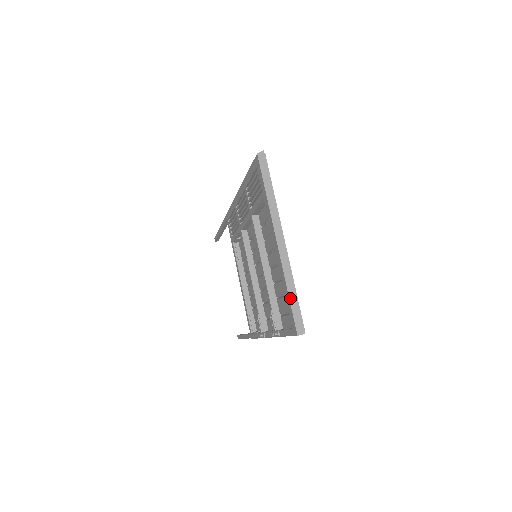
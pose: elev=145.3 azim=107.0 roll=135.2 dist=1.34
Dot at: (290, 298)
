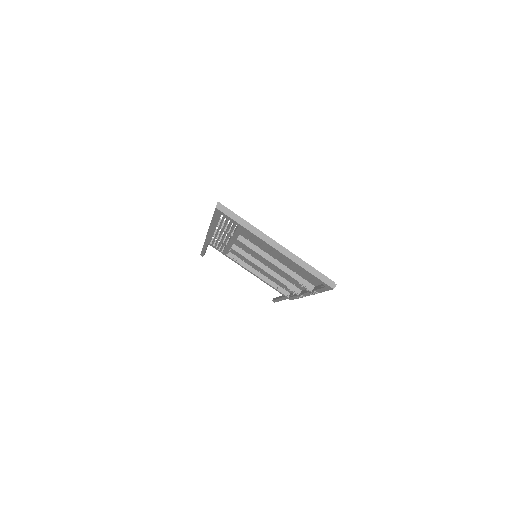
Dot at: (311, 273)
